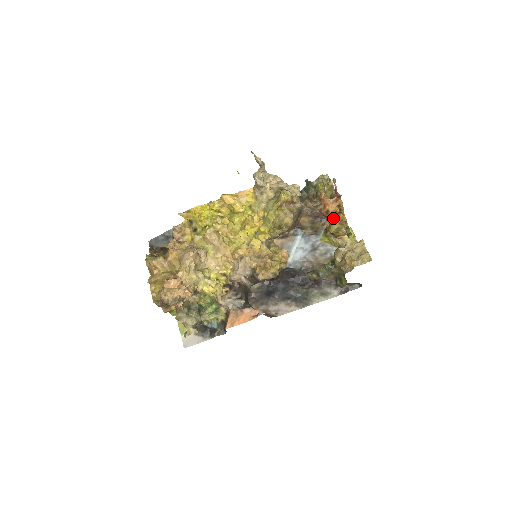
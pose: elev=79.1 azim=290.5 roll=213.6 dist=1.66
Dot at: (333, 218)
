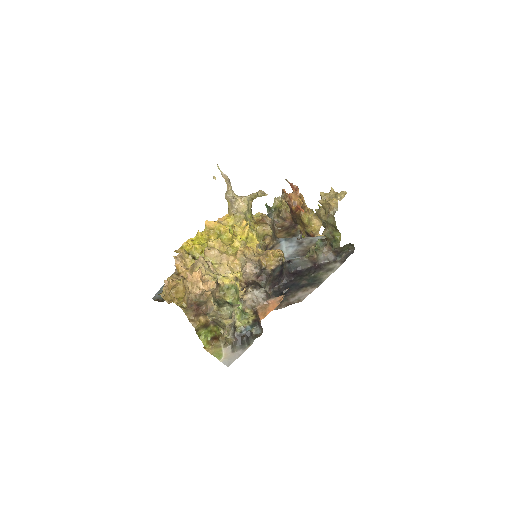
Dot at: (301, 209)
